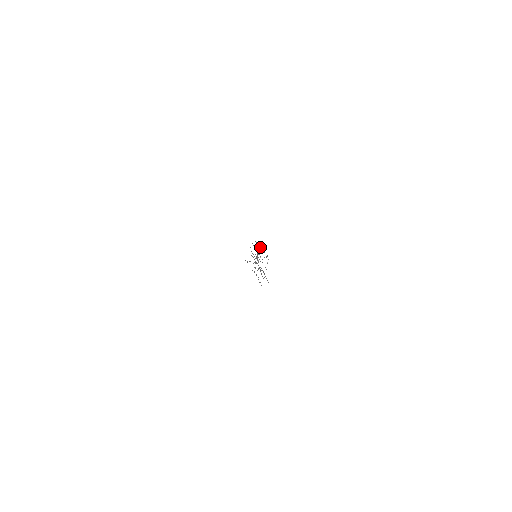
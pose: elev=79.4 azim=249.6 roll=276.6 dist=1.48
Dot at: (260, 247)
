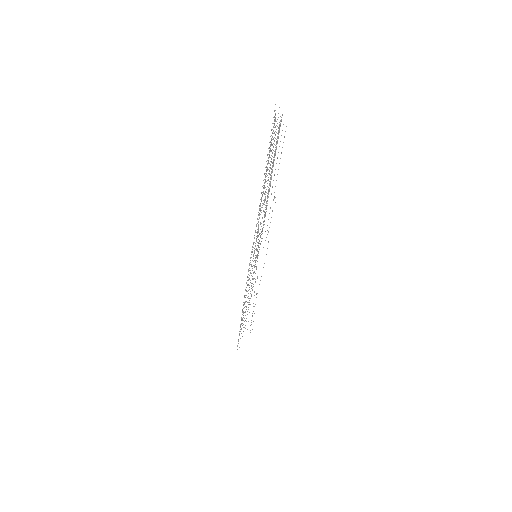
Dot at: occluded
